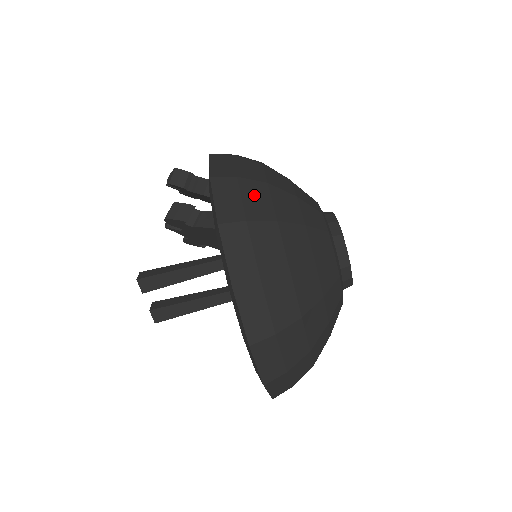
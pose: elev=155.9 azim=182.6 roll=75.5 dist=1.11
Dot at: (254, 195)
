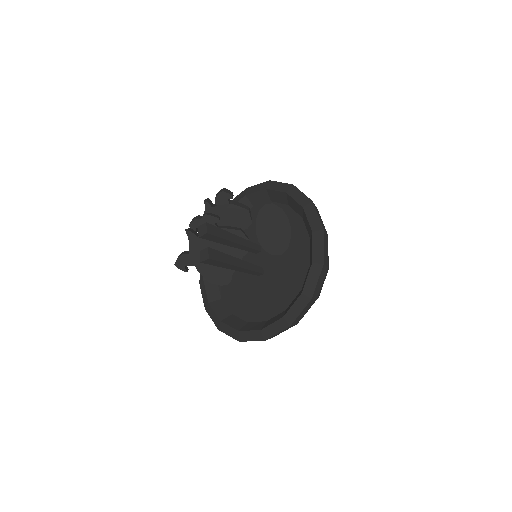
Dot at: occluded
